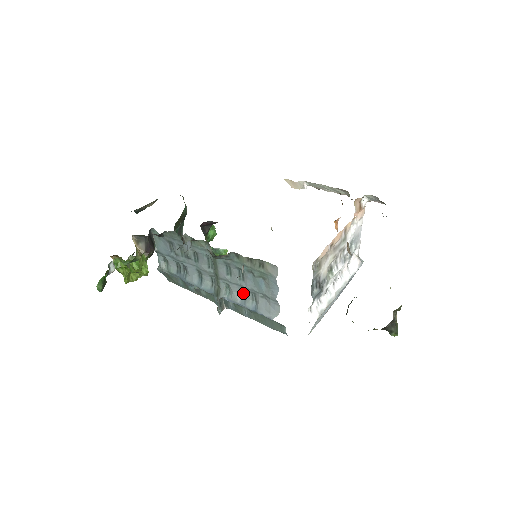
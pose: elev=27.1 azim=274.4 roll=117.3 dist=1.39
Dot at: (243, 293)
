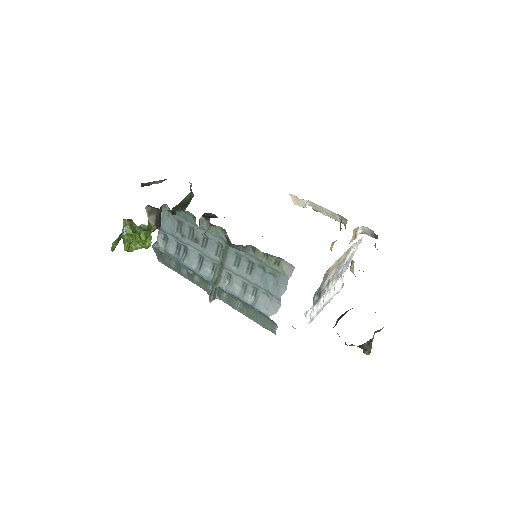
Dot at: (244, 286)
